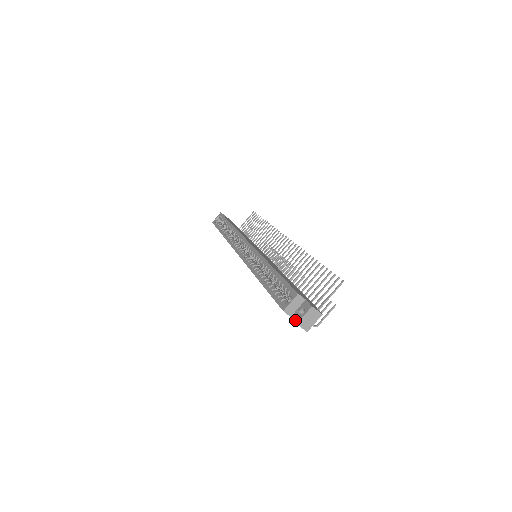
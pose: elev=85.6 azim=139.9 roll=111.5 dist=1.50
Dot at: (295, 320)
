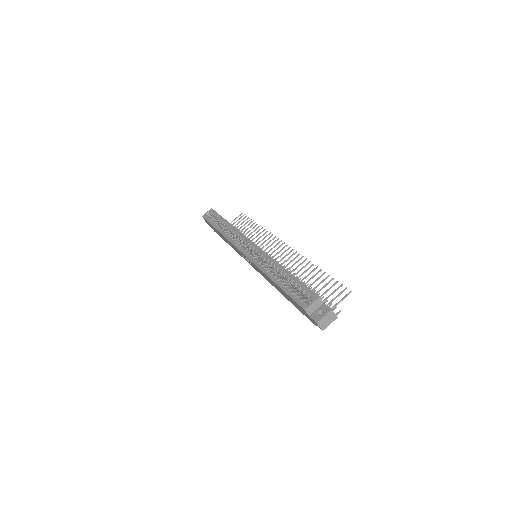
Dot at: (314, 319)
